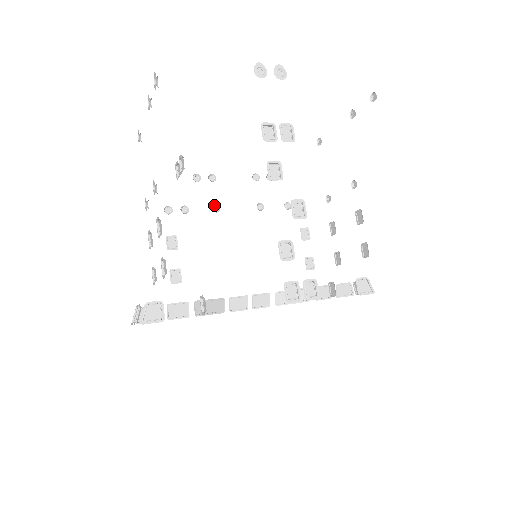
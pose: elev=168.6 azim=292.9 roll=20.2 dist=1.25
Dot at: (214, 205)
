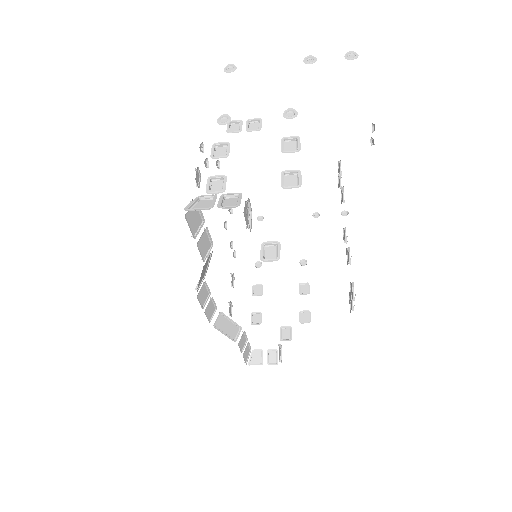
Dot at: occluded
